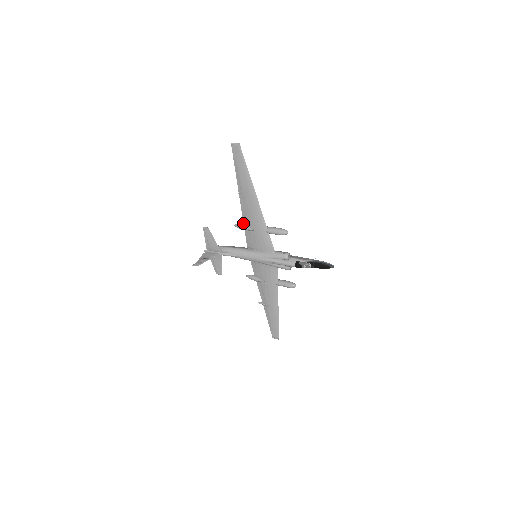
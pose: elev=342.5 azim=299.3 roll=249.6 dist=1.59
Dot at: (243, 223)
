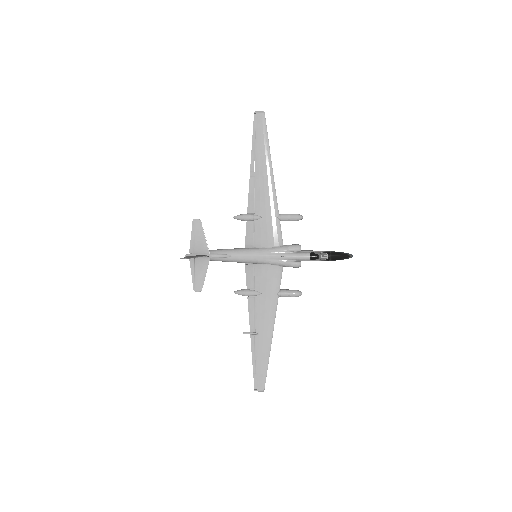
Dot at: (247, 212)
